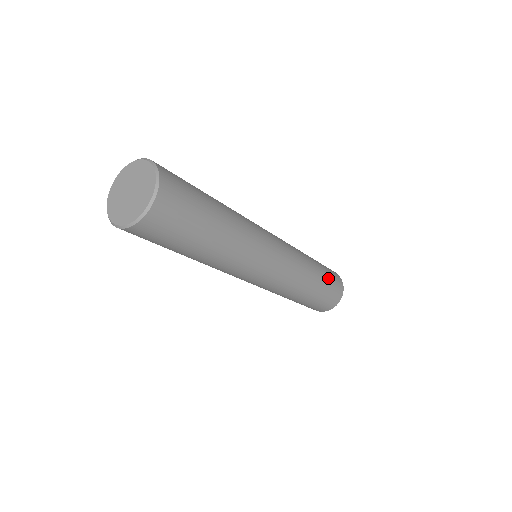
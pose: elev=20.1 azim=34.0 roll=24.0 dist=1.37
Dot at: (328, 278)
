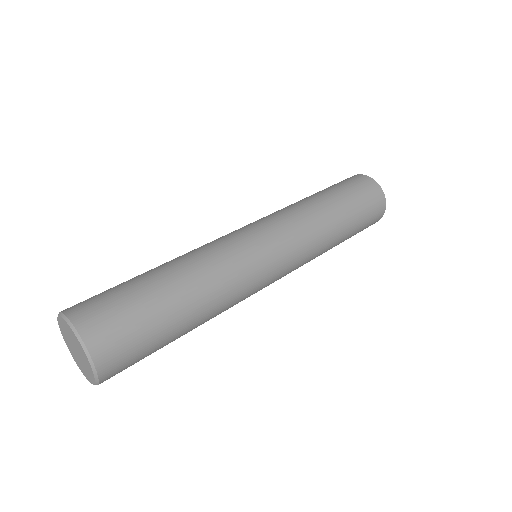
Dot at: (359, 225)
